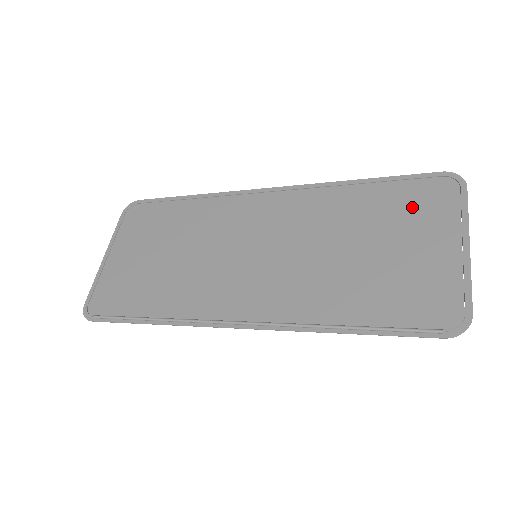
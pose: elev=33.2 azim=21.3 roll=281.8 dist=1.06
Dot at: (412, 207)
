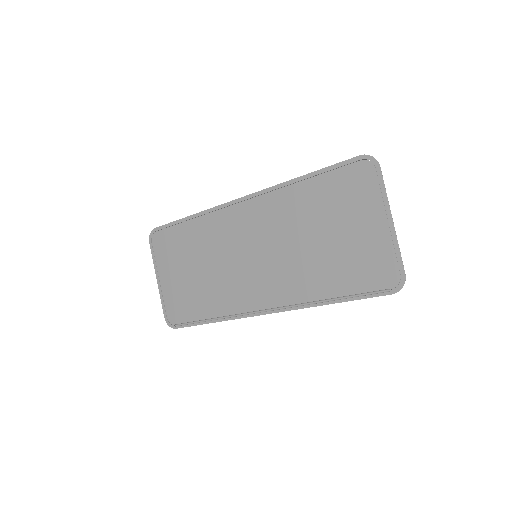
Dot at: (346, 194)
